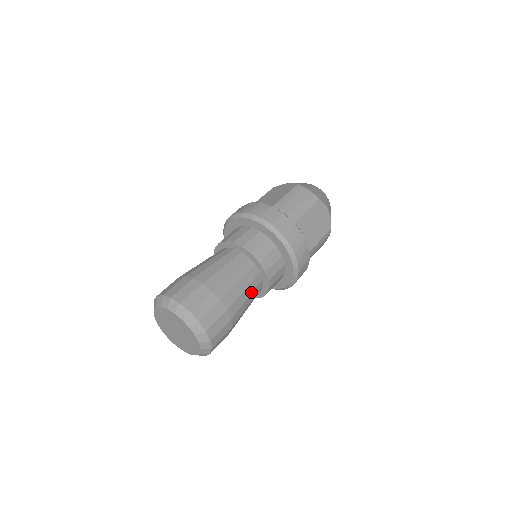
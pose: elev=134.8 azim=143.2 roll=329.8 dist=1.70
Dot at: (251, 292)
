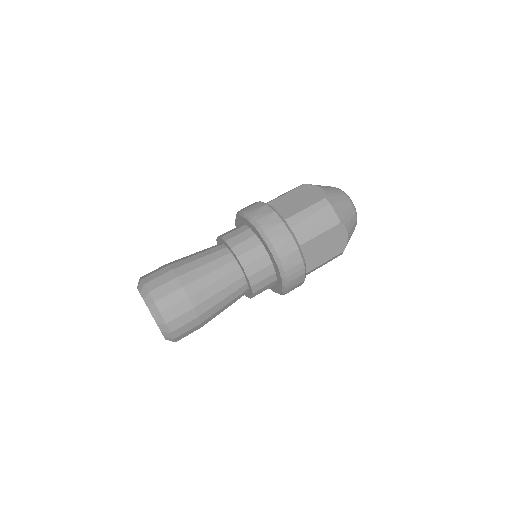
Dot at: (231, 300)
